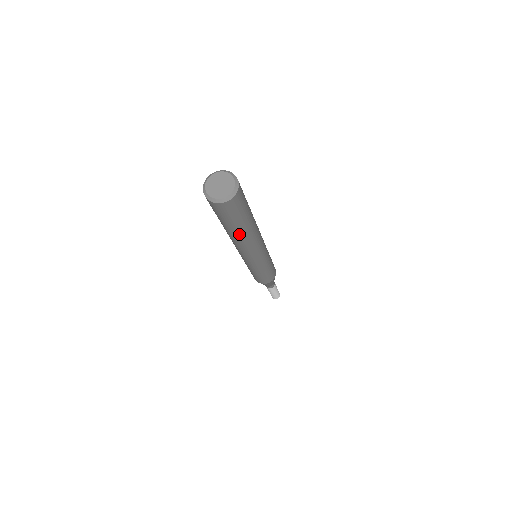
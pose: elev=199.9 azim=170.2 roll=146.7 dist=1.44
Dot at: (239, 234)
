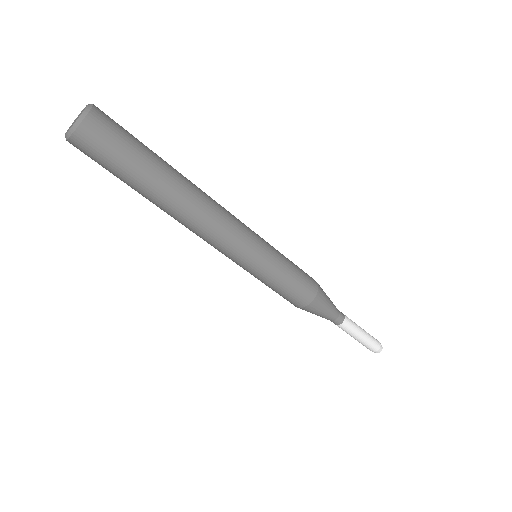
Dot at: (149, 199)
